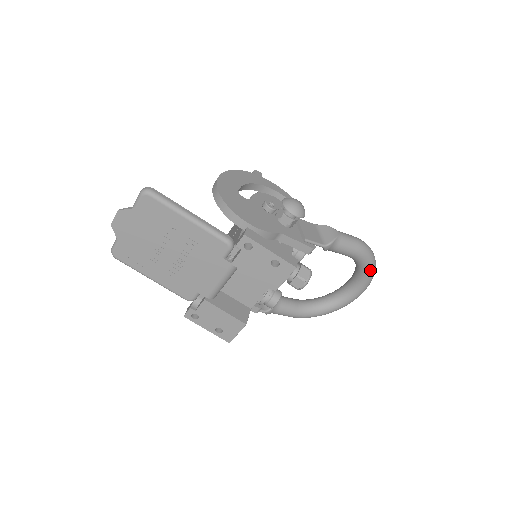
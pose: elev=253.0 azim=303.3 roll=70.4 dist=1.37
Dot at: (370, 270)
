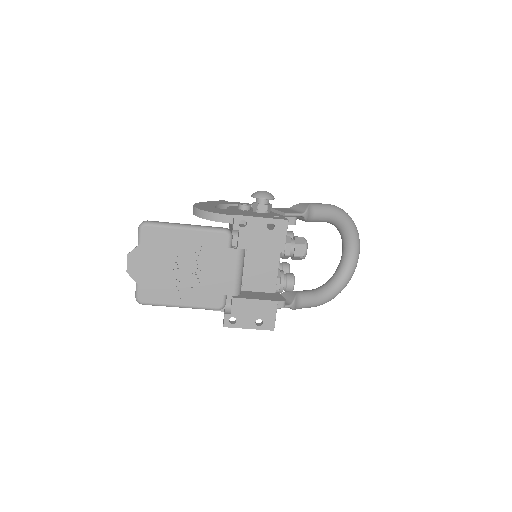
Dot at: (352, 226)
